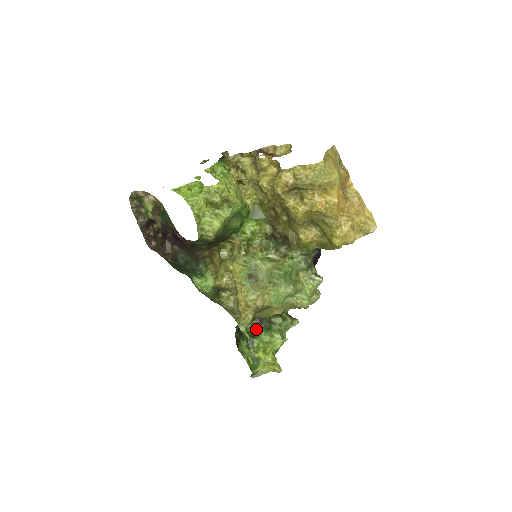
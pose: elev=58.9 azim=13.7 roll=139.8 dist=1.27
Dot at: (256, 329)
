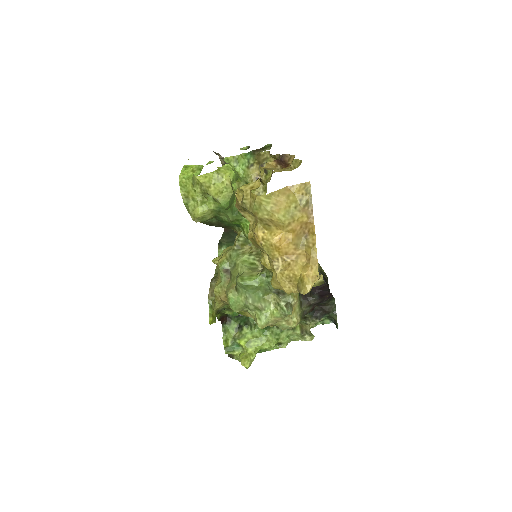
Dot at: occluded
